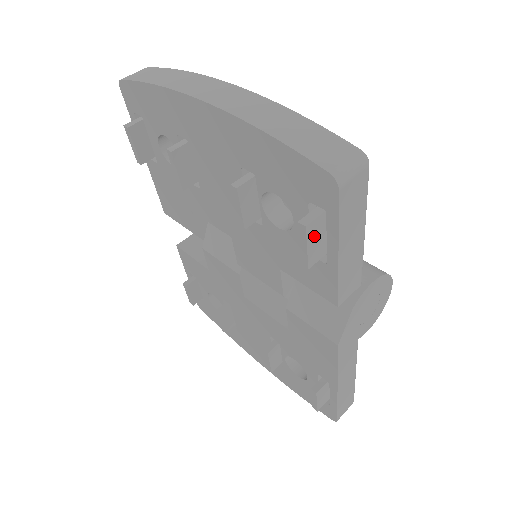
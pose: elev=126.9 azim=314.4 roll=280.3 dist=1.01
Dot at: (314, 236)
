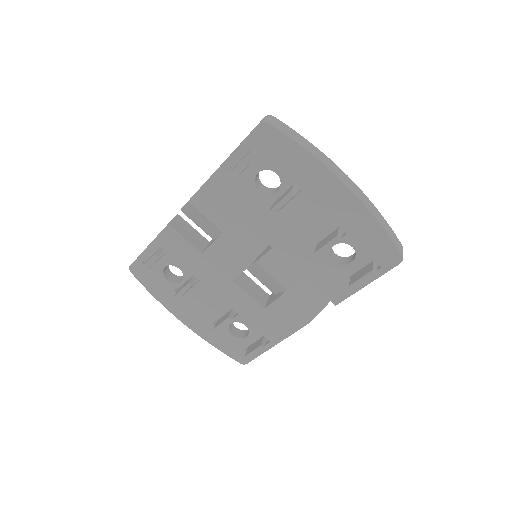
Dot at: (368, 276)
